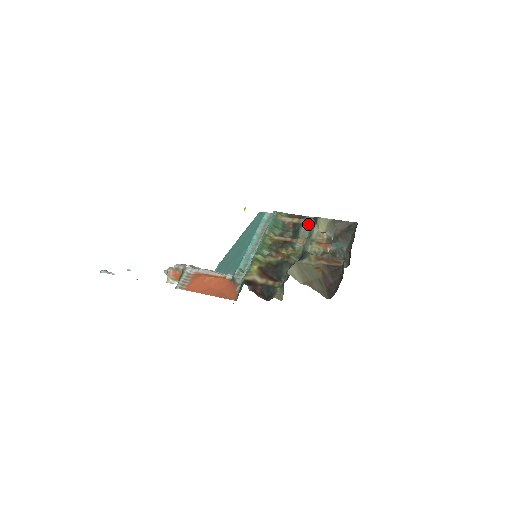
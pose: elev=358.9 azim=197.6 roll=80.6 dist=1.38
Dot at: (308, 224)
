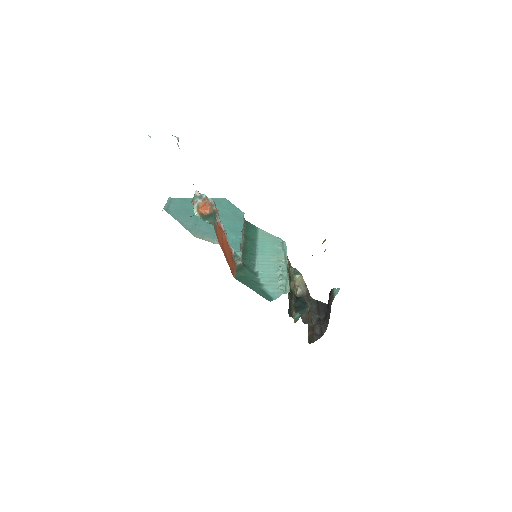
Dot at: (292, 270)
